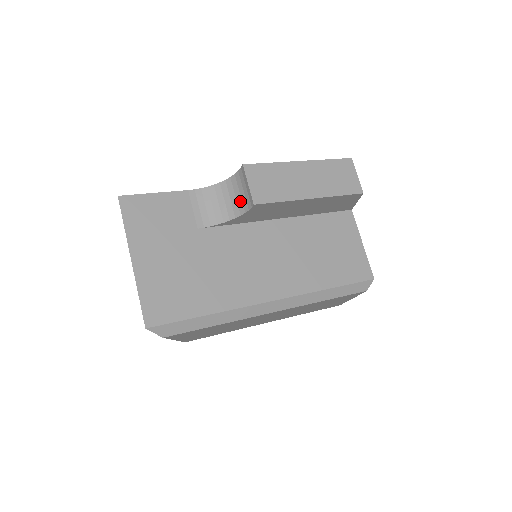
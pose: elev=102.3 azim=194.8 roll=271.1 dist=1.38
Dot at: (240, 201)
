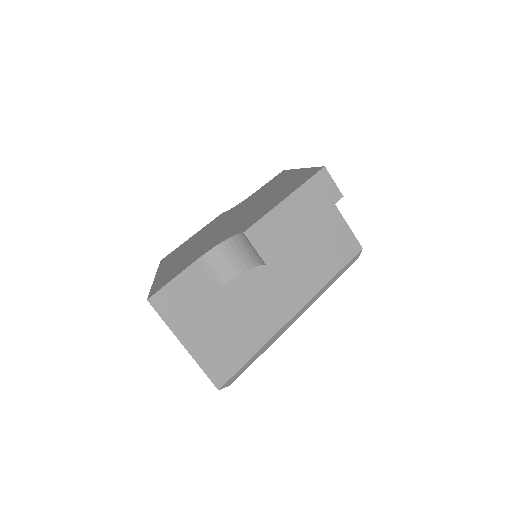
Dot at: (248, 257)
